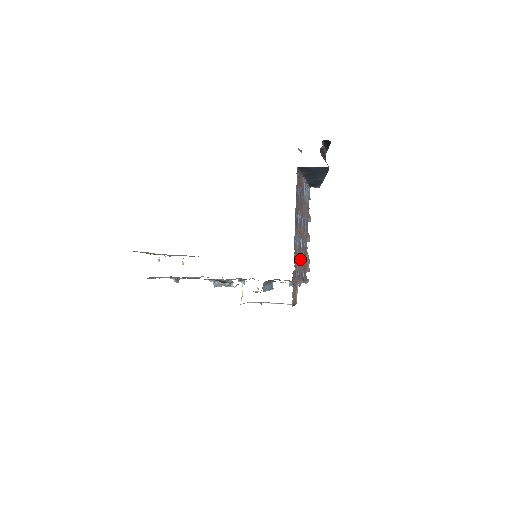
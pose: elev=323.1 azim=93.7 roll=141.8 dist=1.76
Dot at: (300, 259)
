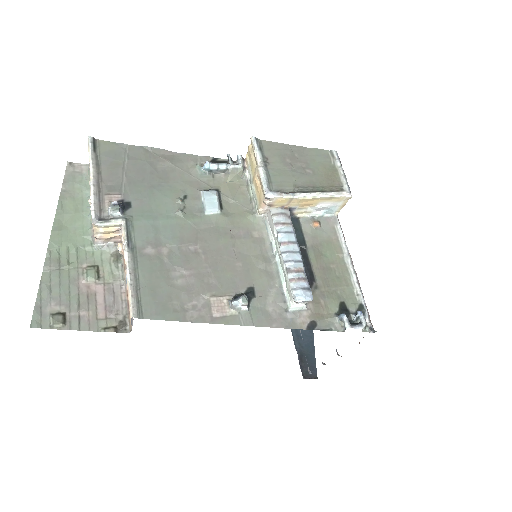
Dot at: occluded
